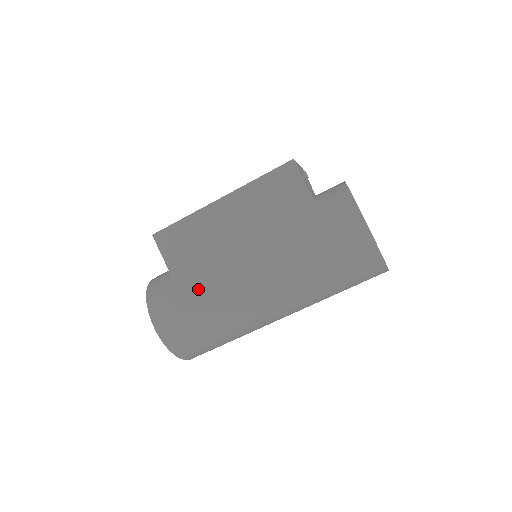
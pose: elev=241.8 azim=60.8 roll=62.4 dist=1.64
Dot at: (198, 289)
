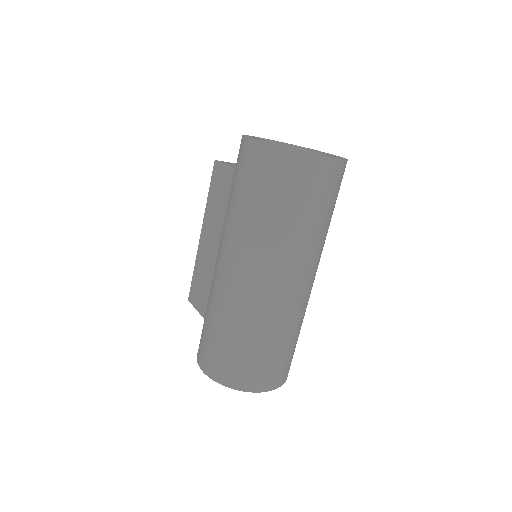
Dot at: (207, 309)
